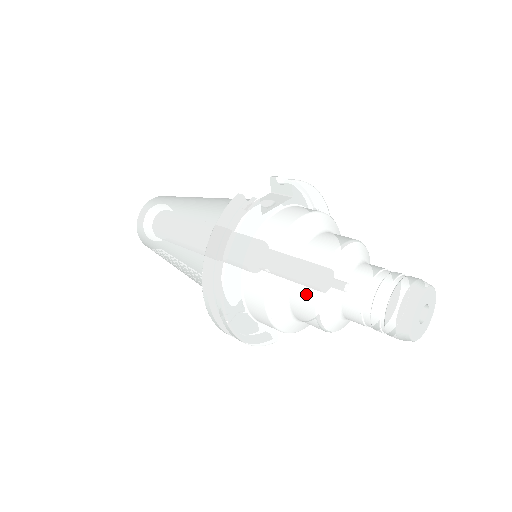
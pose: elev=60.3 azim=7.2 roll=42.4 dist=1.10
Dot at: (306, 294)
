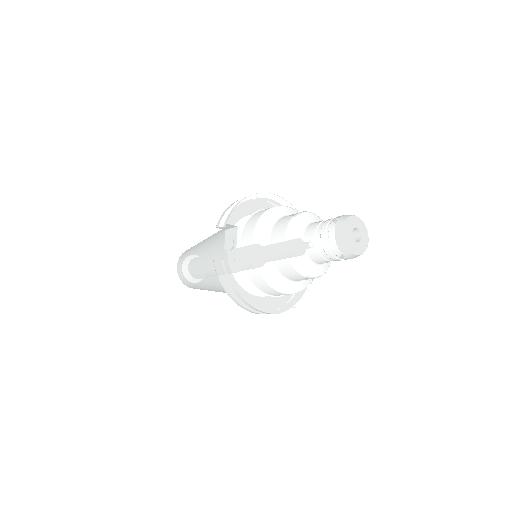
Dot at: (296, 276)
